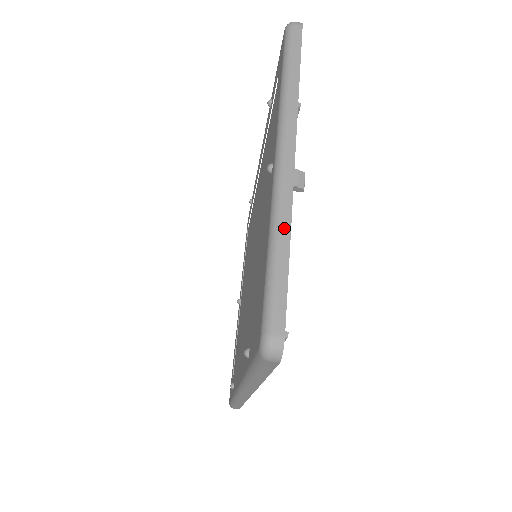
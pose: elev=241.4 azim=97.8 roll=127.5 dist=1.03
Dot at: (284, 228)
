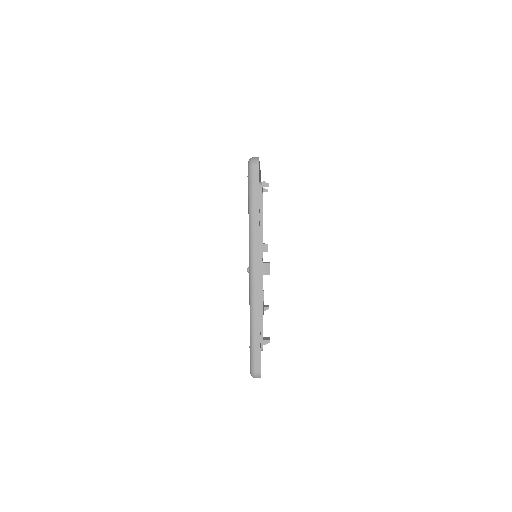
Dot at: (257, 318)
